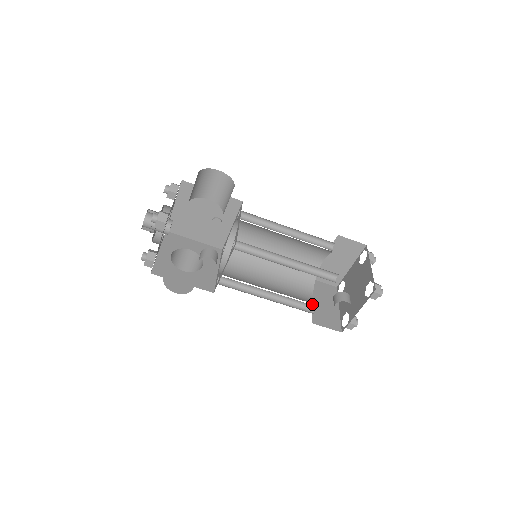
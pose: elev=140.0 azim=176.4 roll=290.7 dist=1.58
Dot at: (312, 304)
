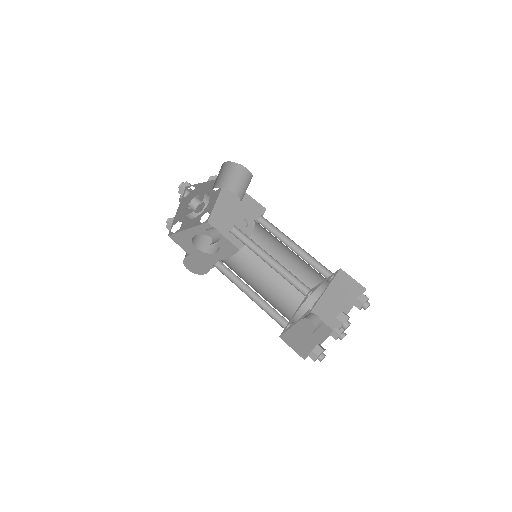
Dot at: (293, 326)
